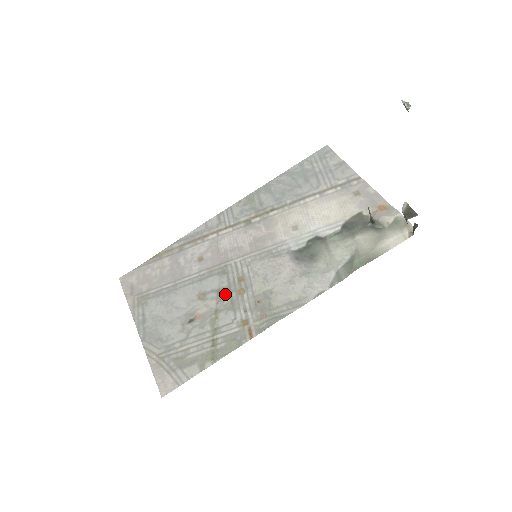
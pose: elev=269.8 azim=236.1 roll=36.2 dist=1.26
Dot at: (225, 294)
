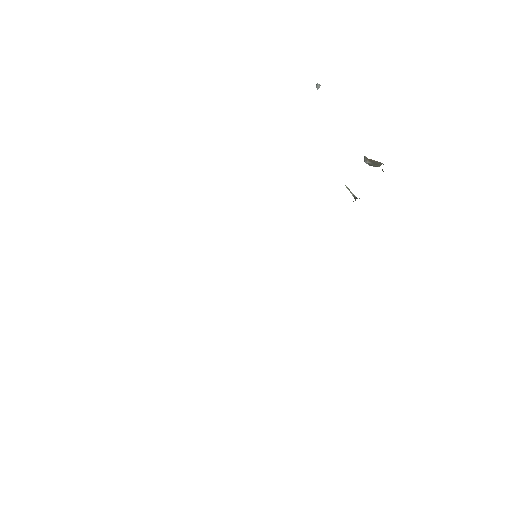
Dot at: occluded
